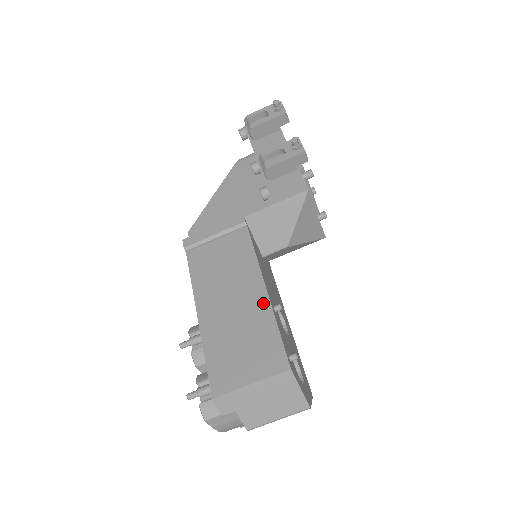
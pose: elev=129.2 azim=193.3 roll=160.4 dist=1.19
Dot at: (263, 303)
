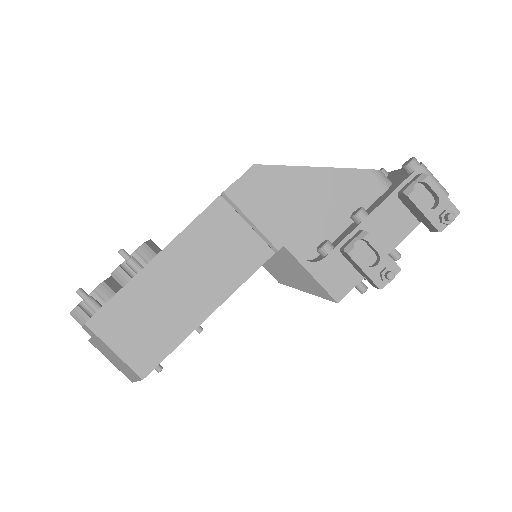
Dot at: (193, 321)
